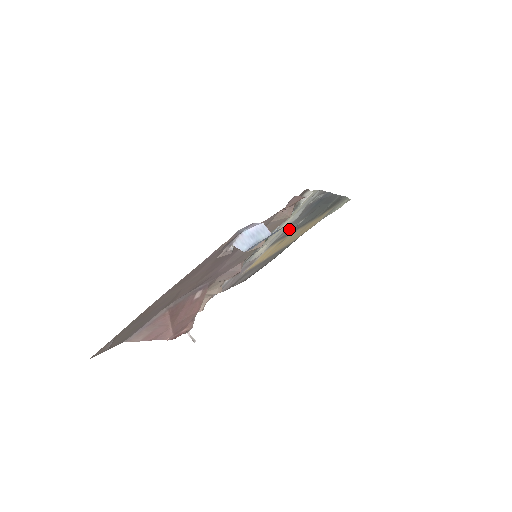
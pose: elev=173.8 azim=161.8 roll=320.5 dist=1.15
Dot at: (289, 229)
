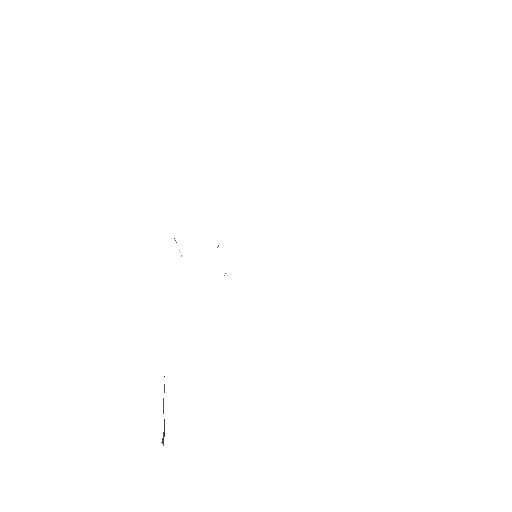
Dot at: occluded
